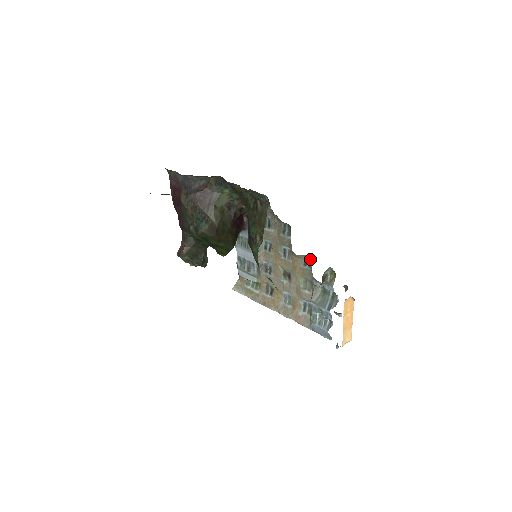
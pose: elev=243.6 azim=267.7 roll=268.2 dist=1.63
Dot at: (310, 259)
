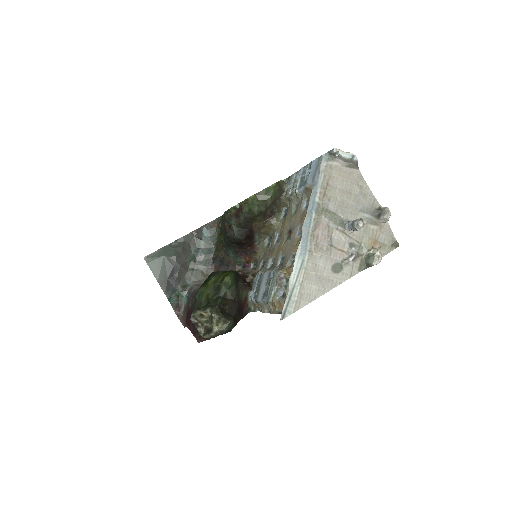
Dot at: (285, 212)
